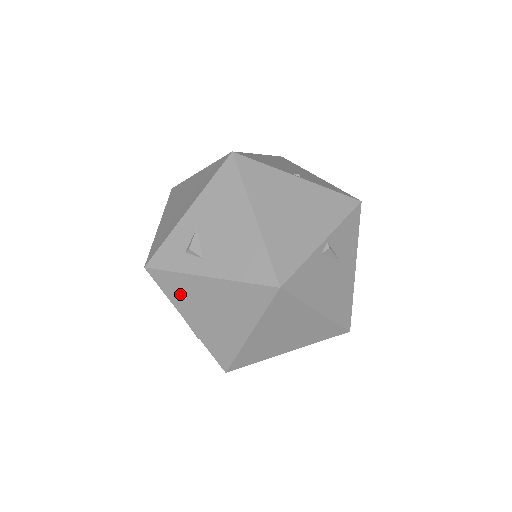
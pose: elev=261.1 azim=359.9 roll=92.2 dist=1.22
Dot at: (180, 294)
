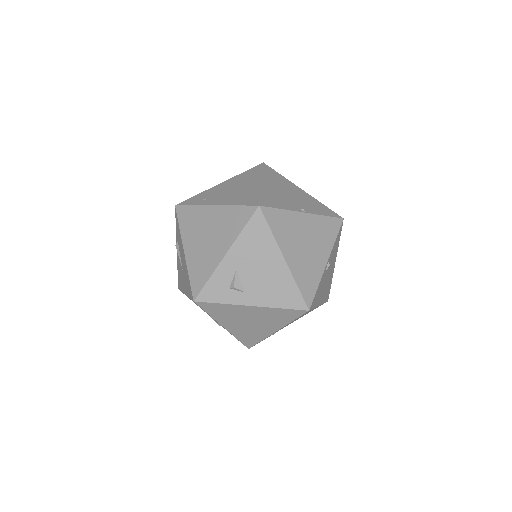
Dot at: (223, 314)
